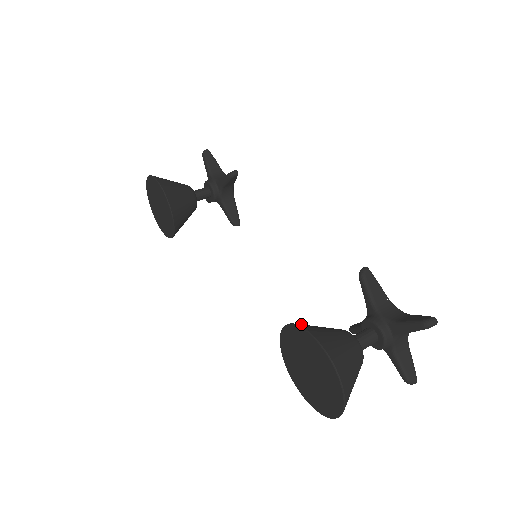
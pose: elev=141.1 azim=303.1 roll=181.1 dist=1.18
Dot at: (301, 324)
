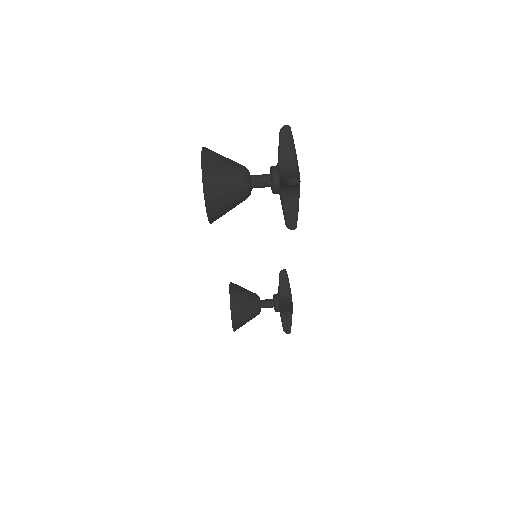
Dot at: (236, 317)
